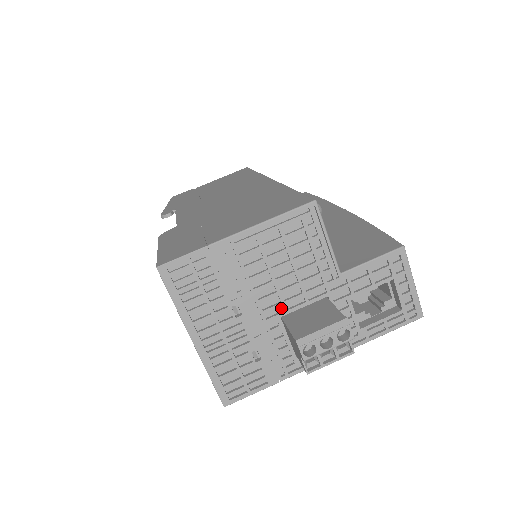
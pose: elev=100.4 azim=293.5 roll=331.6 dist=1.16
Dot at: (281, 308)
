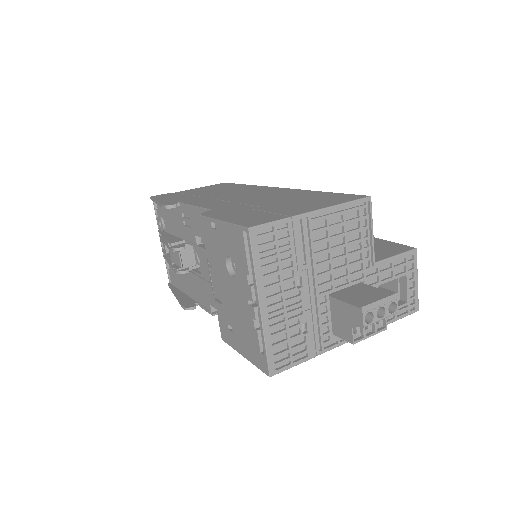
Dot at: (329, 286)
